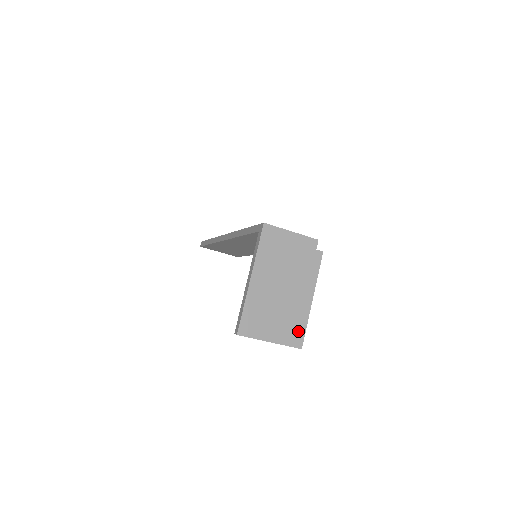
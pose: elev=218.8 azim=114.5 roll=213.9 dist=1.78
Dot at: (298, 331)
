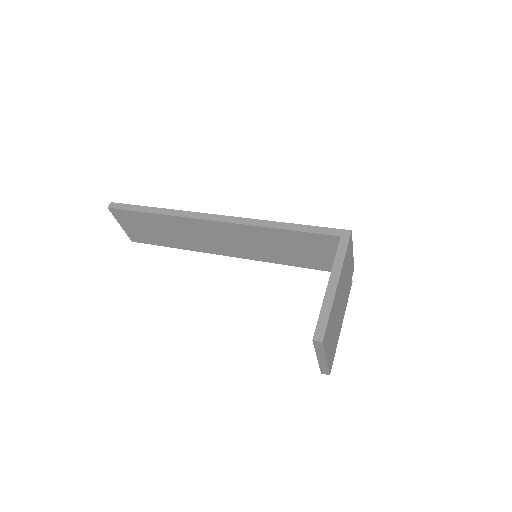
Dot at: (333, 355)
